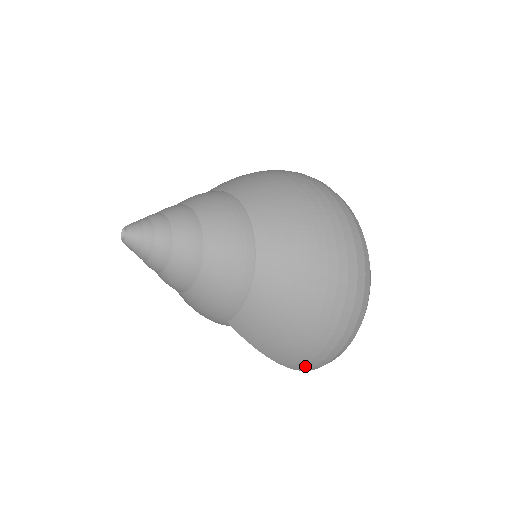
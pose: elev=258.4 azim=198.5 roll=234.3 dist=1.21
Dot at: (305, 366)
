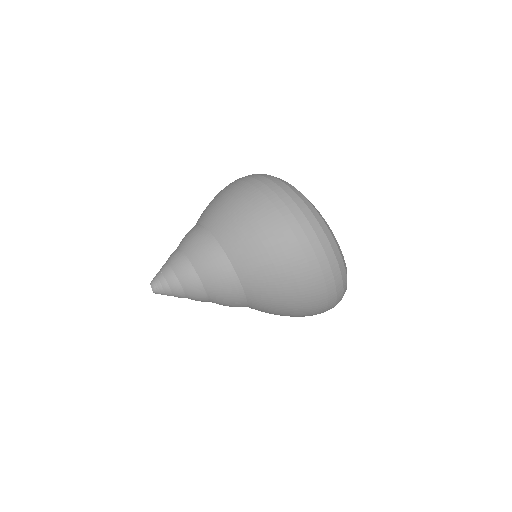
Dot at: occluded
